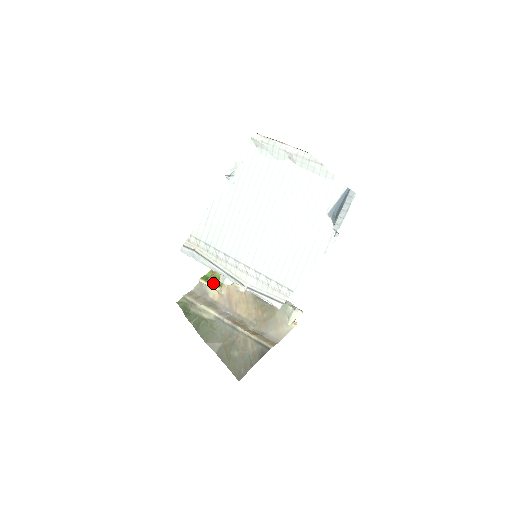
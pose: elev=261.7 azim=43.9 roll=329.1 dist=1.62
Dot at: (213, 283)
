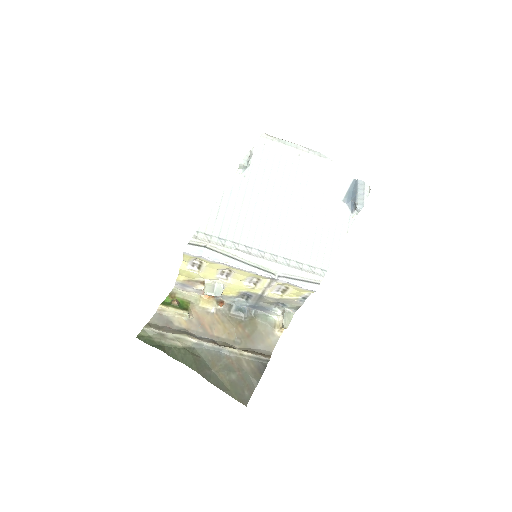
Dot at: (179, 307)
